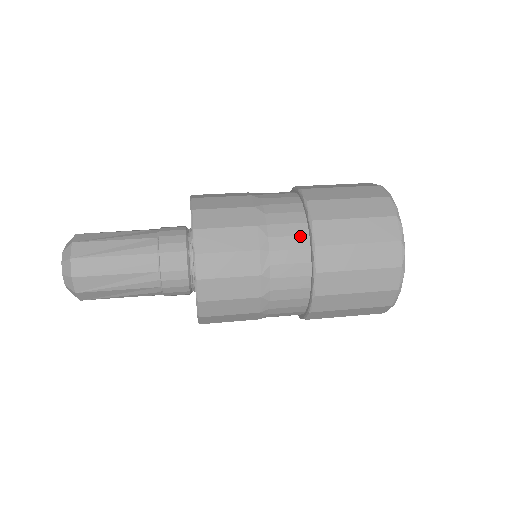
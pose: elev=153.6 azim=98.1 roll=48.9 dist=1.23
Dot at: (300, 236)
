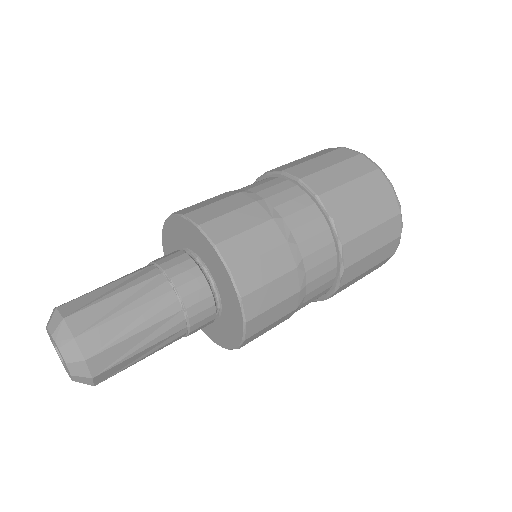
Dot at: (329, 282)
